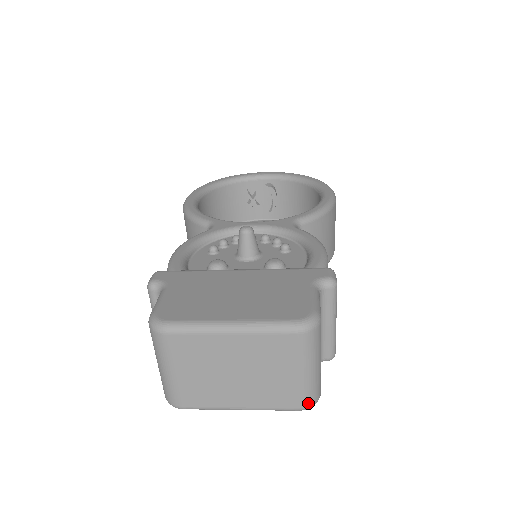
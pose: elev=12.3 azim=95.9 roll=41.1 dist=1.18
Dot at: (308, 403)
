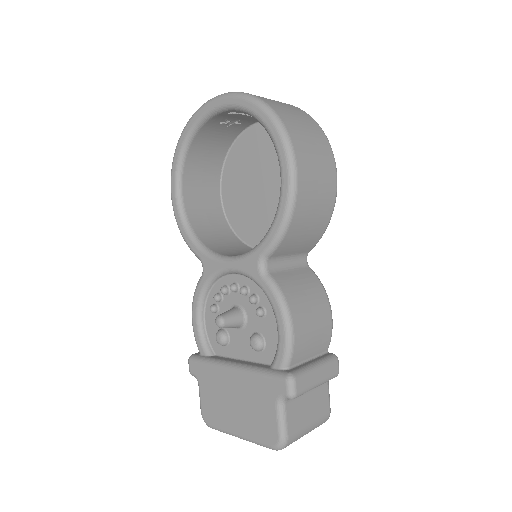
Dot at: (321, 424)
